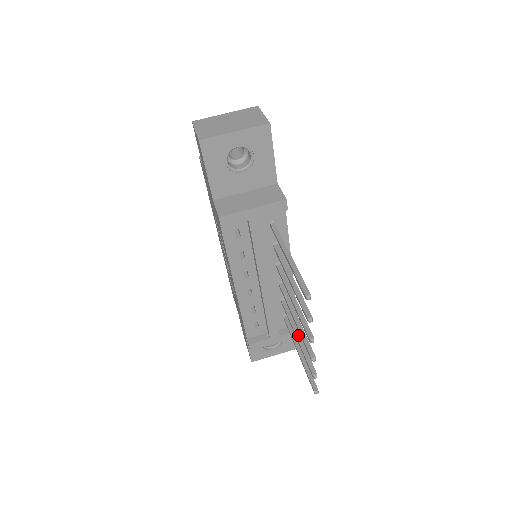
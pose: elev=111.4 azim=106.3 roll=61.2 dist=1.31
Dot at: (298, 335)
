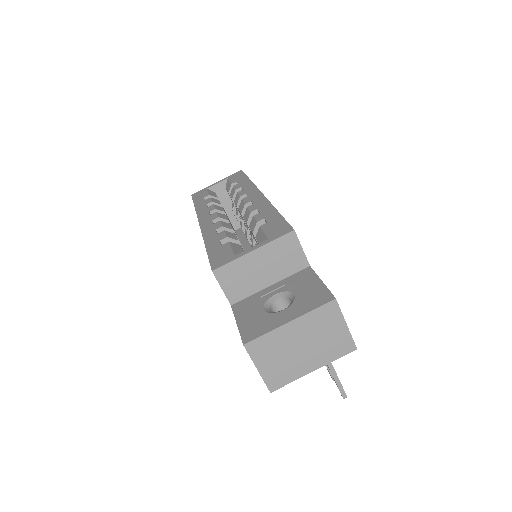
Dot at: occluded
